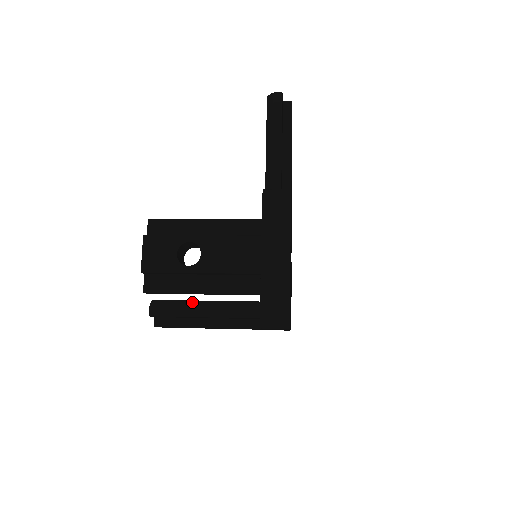
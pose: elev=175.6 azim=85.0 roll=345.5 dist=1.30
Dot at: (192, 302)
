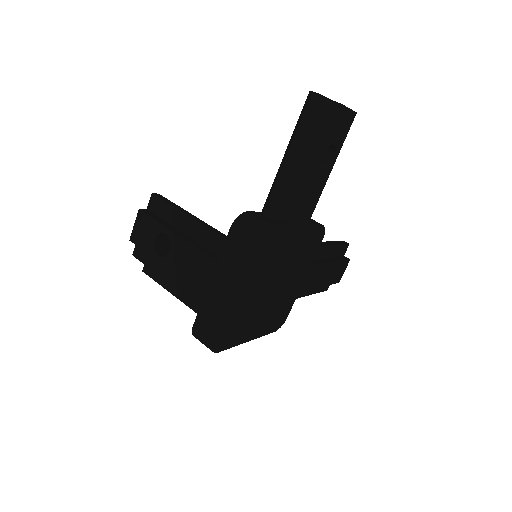
Dot at: occluded
